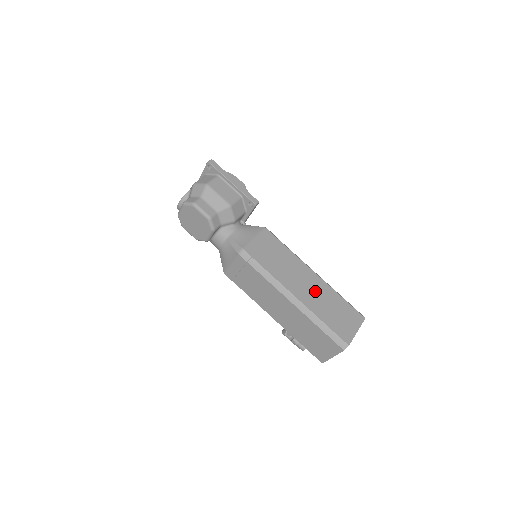
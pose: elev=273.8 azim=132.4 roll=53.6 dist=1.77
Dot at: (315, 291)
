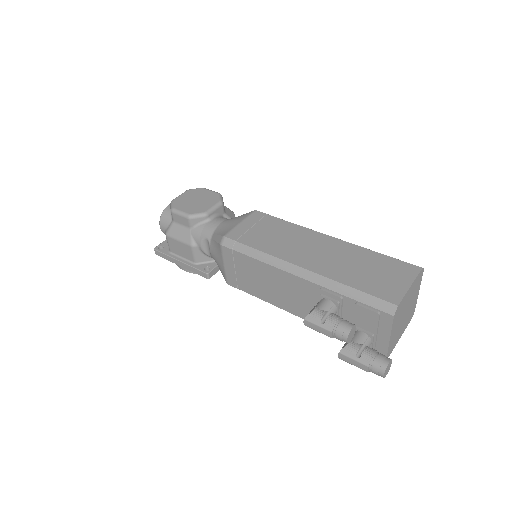
Dot at: occluded
